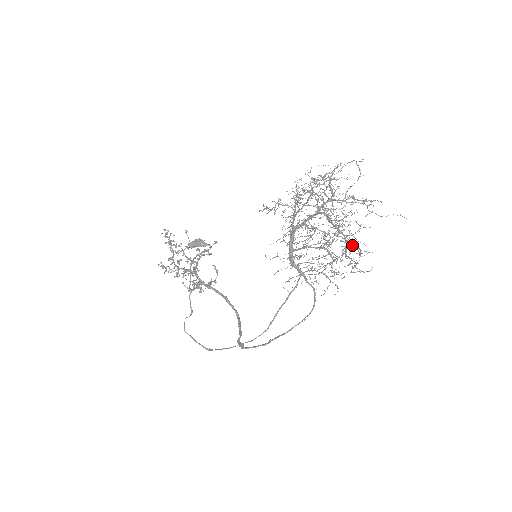
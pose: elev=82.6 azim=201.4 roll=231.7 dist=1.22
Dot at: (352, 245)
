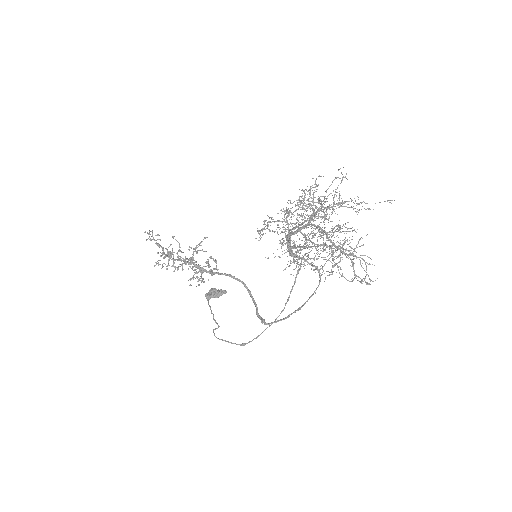
Dot at: occluded
